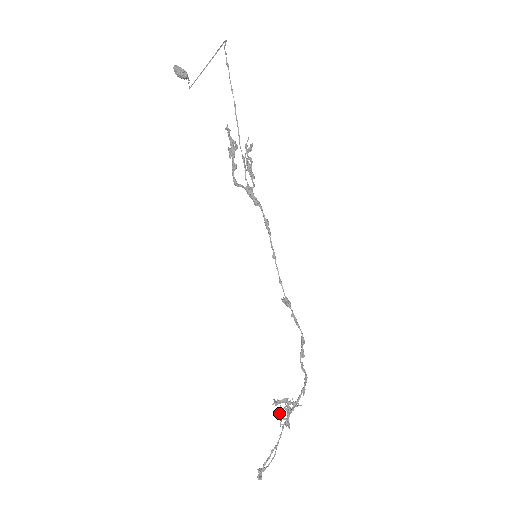
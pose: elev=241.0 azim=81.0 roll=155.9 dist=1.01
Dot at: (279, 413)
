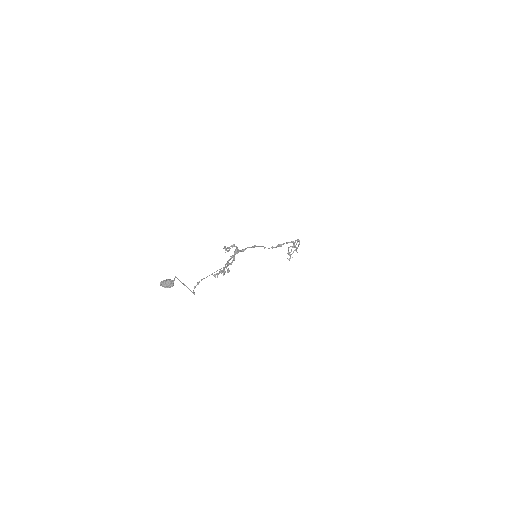
Dot at: occluded
